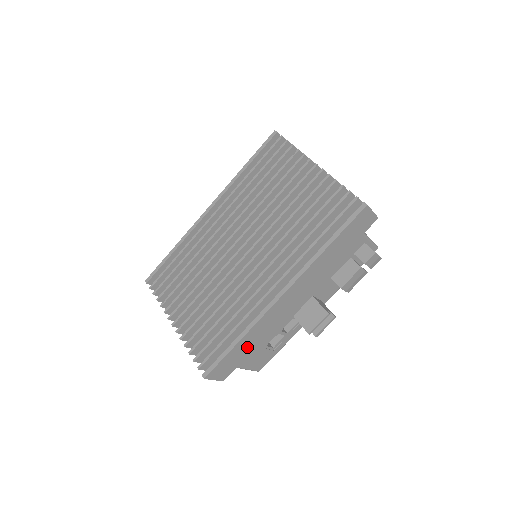
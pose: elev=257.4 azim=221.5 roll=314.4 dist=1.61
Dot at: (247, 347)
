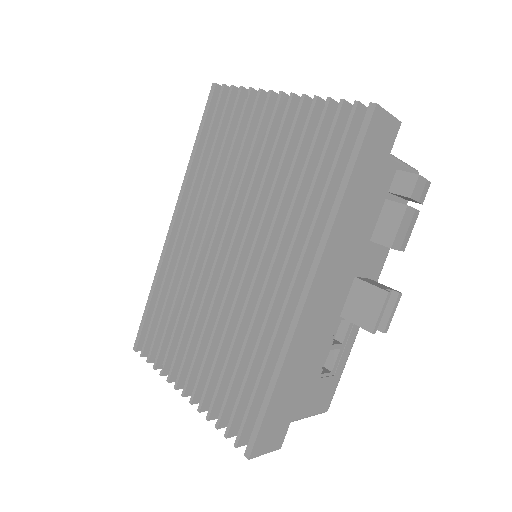
Dot at: (292, 388)
